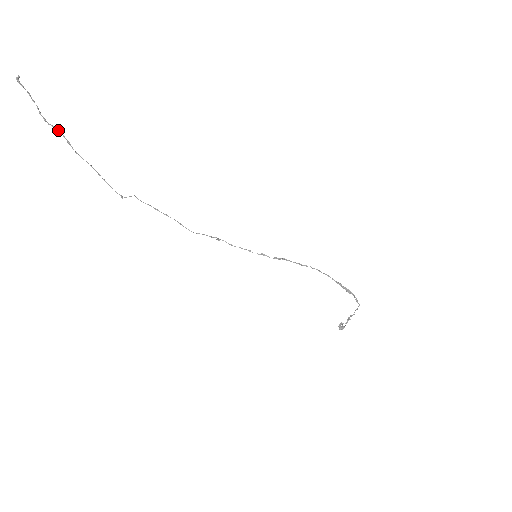
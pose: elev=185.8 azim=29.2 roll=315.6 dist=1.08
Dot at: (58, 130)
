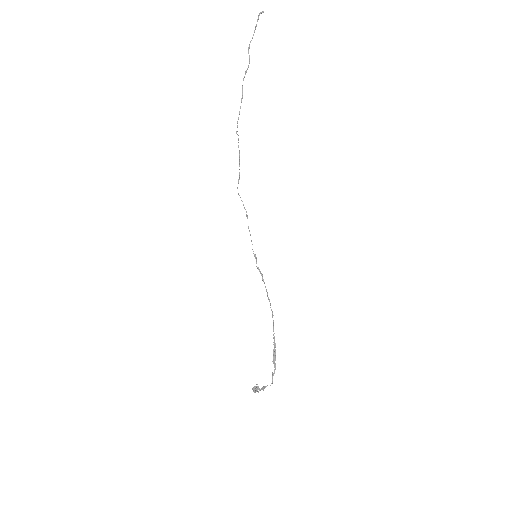
Dot at: occluded
